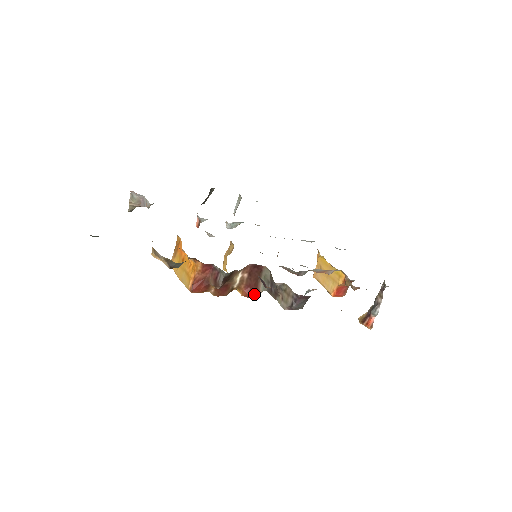
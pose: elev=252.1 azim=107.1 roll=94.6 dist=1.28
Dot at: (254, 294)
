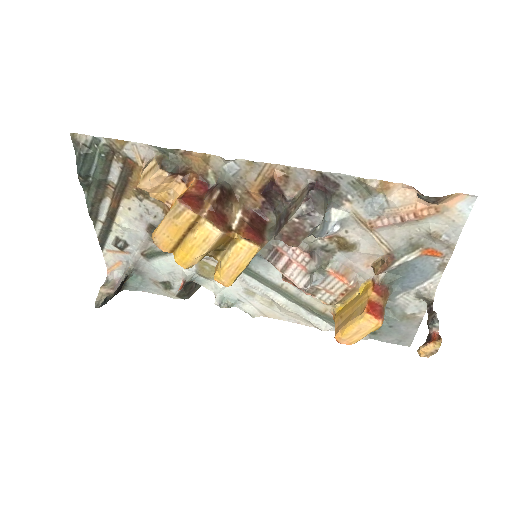
Dot at: (258, 239)
